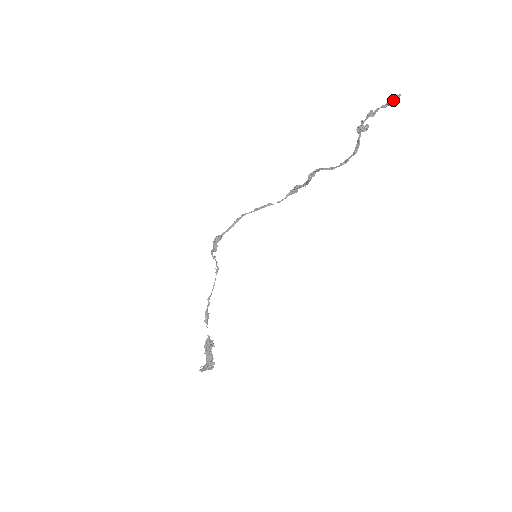
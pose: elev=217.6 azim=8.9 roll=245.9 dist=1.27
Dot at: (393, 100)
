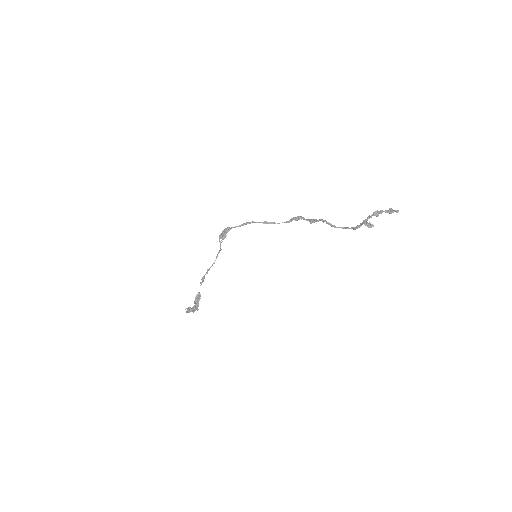
Dot at: (393, 212)
